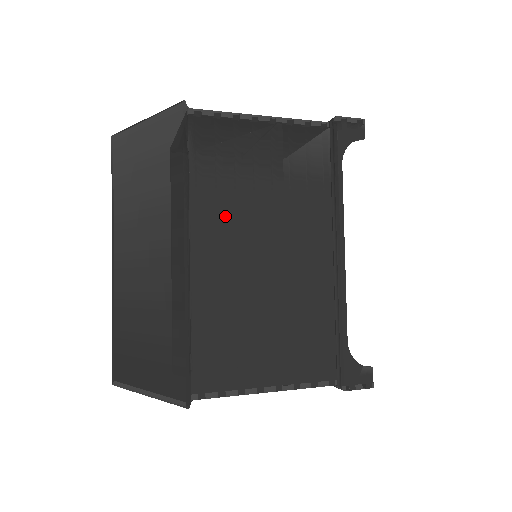
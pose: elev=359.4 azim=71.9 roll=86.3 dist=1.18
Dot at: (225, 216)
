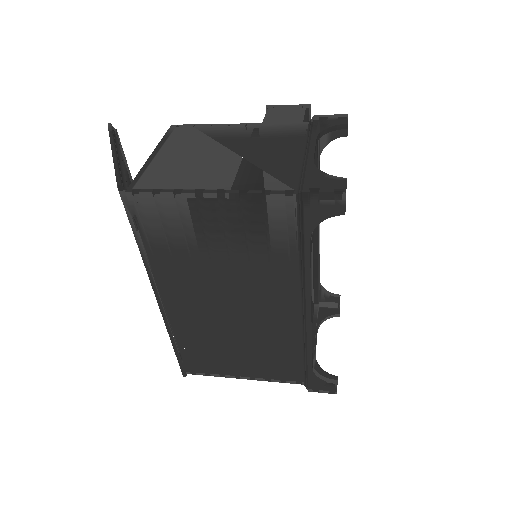
Dot at: (186, 278)
